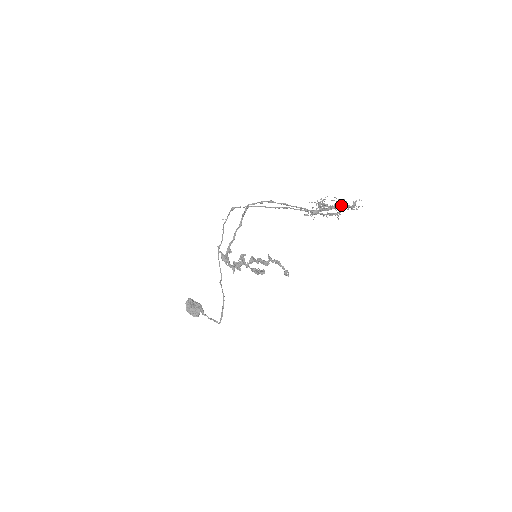
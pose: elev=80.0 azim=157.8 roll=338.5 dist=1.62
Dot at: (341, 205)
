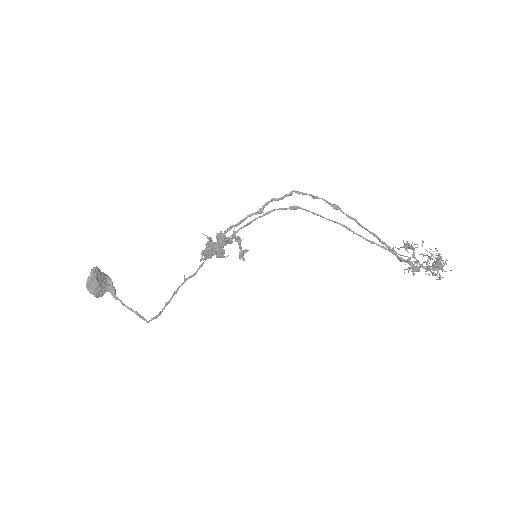
Dot at: (413, 245)
